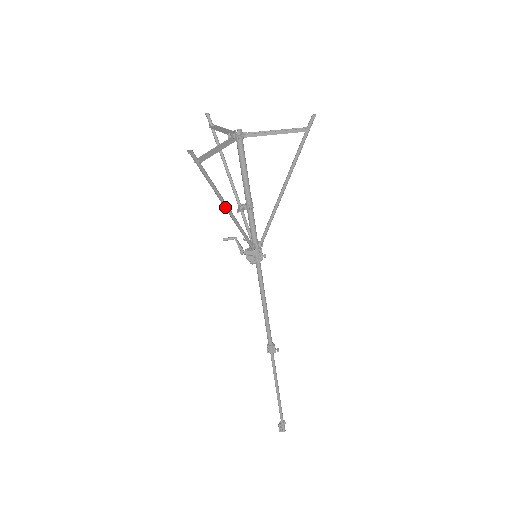
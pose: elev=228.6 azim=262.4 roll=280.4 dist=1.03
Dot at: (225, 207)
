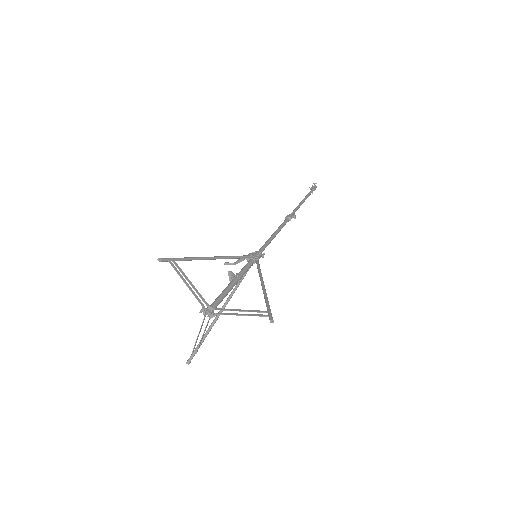
Dot at: occluded
